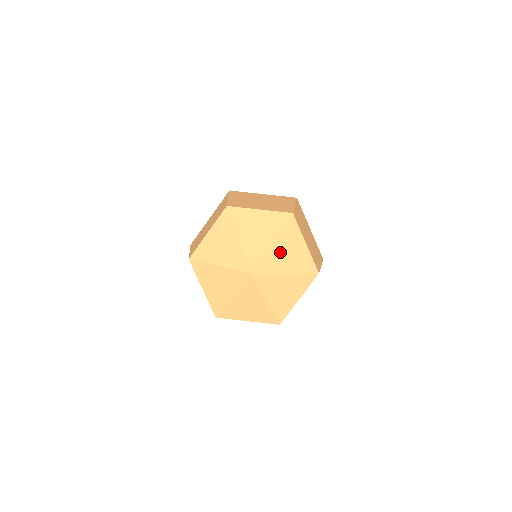
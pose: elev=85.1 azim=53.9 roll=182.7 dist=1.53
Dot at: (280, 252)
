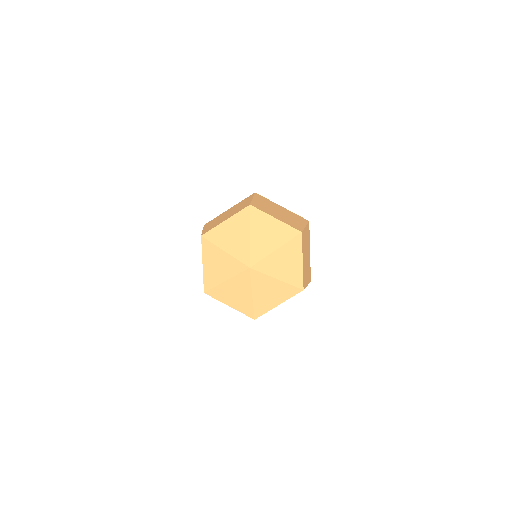
Dot at: (260, 238)
